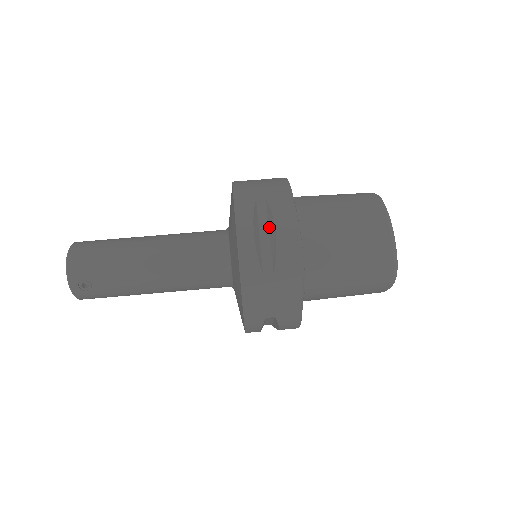
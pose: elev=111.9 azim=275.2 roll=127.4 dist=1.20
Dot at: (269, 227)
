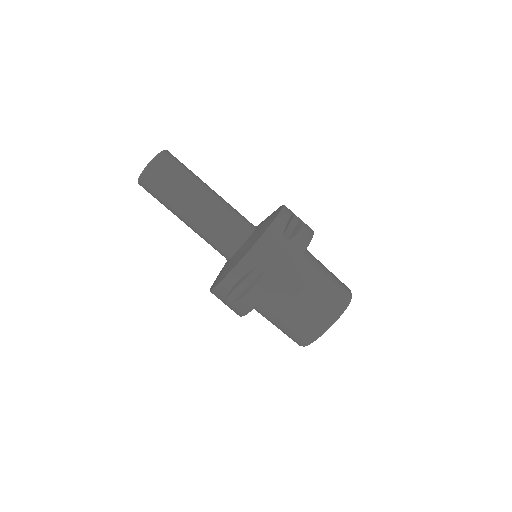
Dot at: (250, 284)
